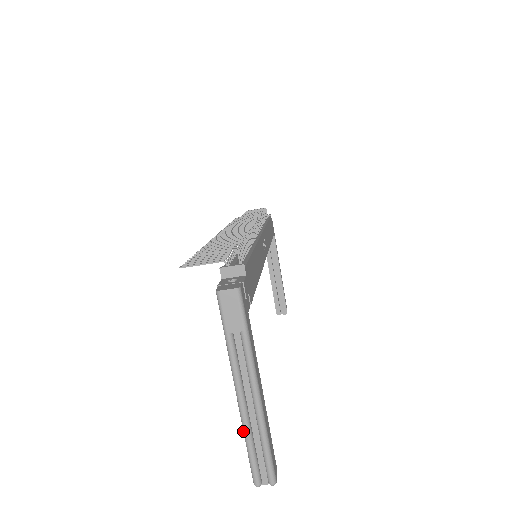
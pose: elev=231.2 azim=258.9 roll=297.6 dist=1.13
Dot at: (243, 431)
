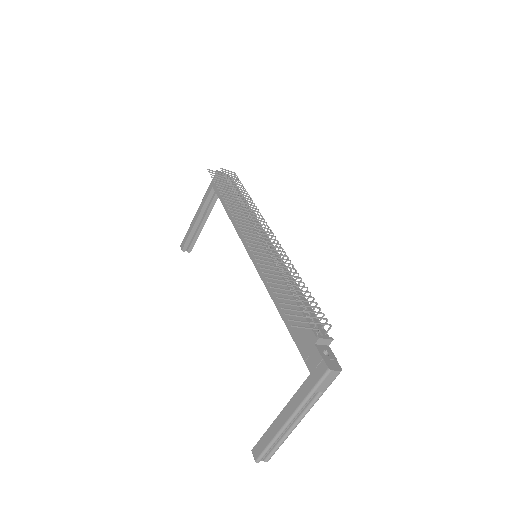
Dot at: (275, 437)
